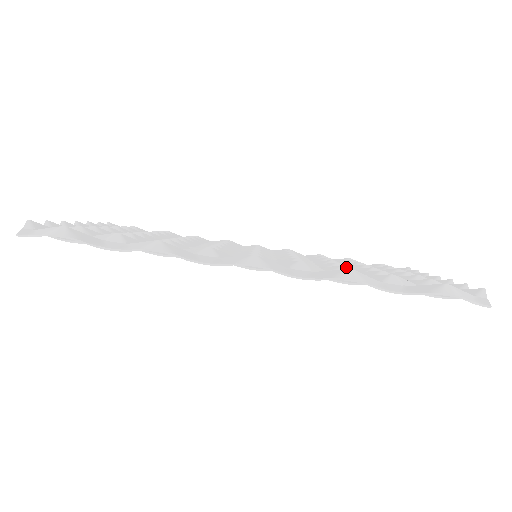
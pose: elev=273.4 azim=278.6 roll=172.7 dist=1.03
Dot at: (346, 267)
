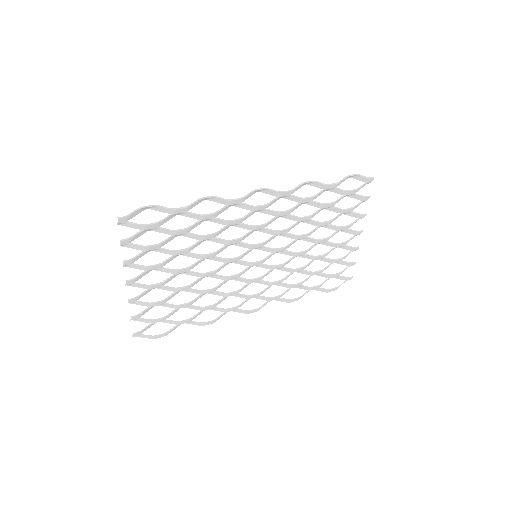
Dot at: occluded
